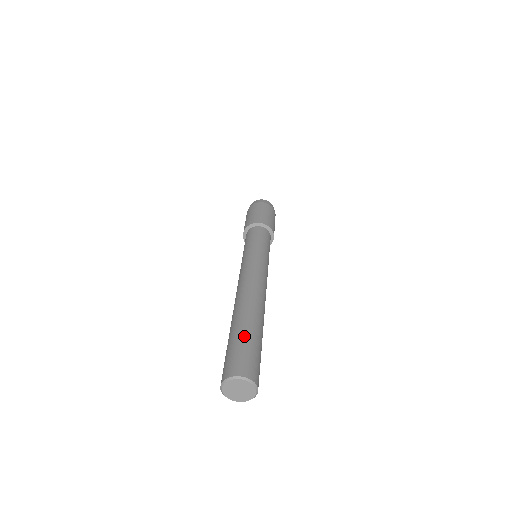
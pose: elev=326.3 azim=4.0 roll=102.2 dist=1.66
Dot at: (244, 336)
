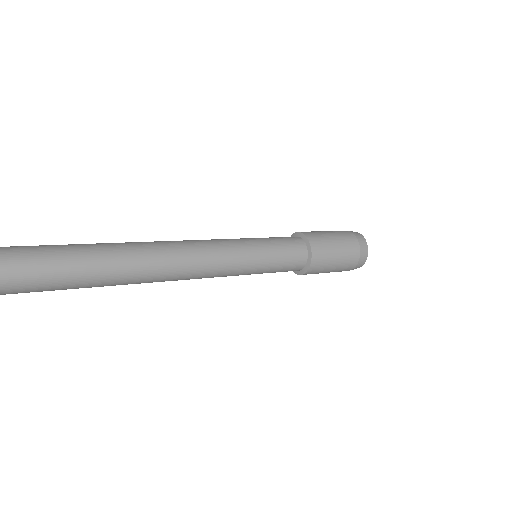
Dot at: occluded
